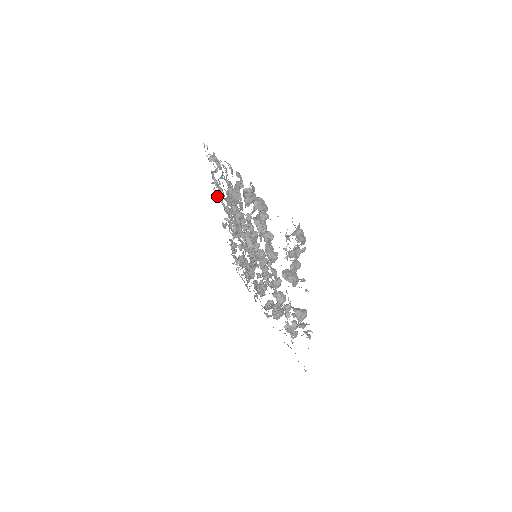
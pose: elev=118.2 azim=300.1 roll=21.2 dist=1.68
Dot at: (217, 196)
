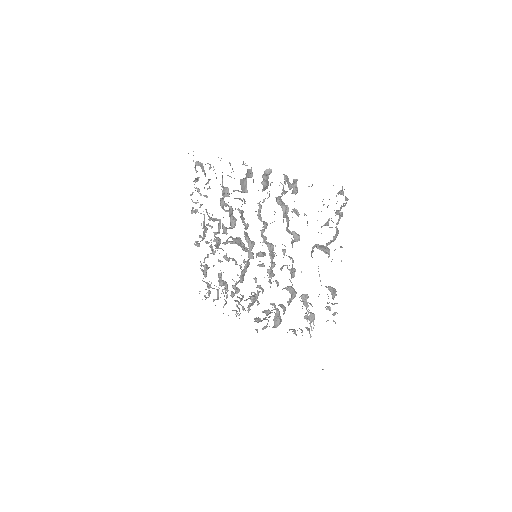
Dot at: (193, 210)
